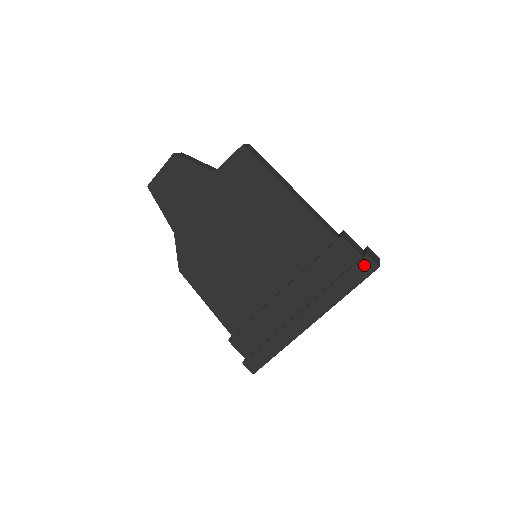
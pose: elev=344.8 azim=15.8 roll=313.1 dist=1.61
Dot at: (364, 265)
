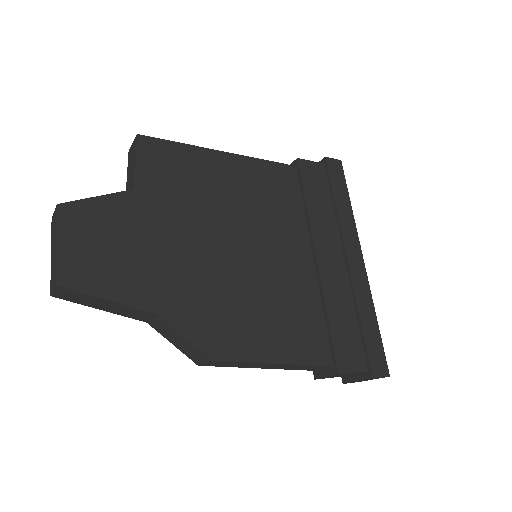
Dot at: (333, 167)
